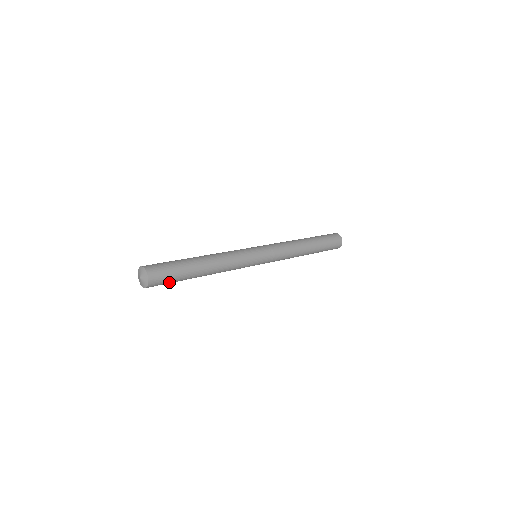
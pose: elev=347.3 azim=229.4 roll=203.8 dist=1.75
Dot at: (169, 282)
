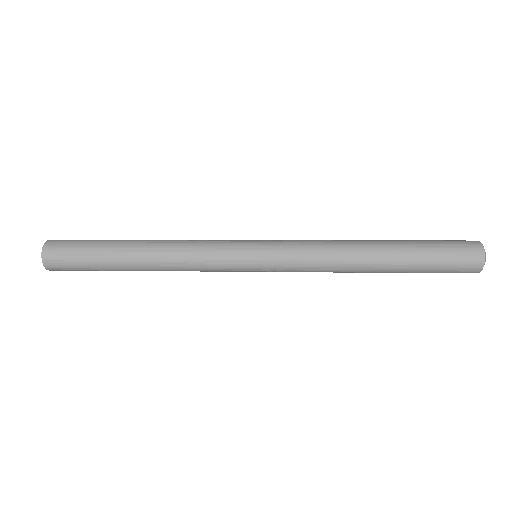
Dot at: (77, 258)
